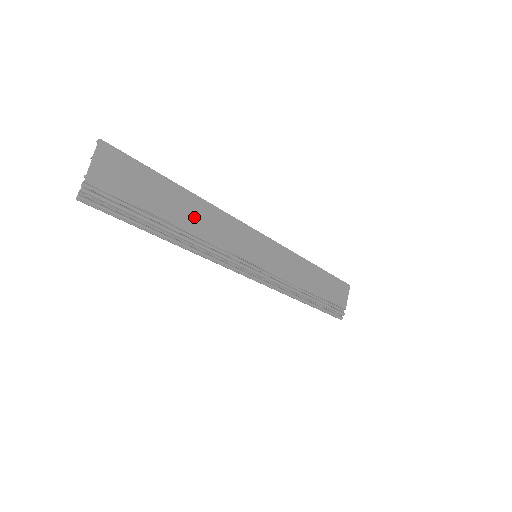
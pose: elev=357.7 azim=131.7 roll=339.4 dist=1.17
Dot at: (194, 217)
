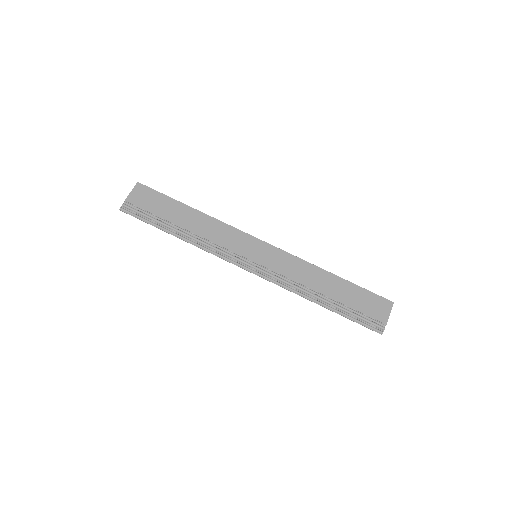
Dot at: (197, 224)
